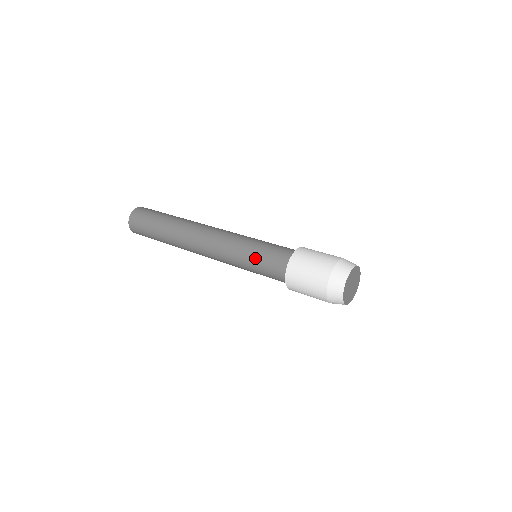
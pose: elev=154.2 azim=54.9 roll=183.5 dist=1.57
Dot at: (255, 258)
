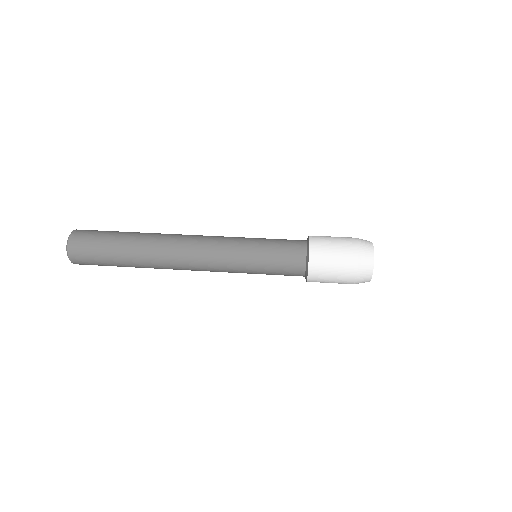
Dot at: (265, 256)
